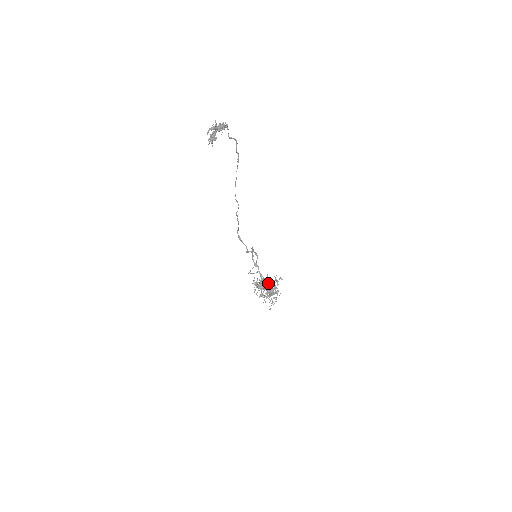
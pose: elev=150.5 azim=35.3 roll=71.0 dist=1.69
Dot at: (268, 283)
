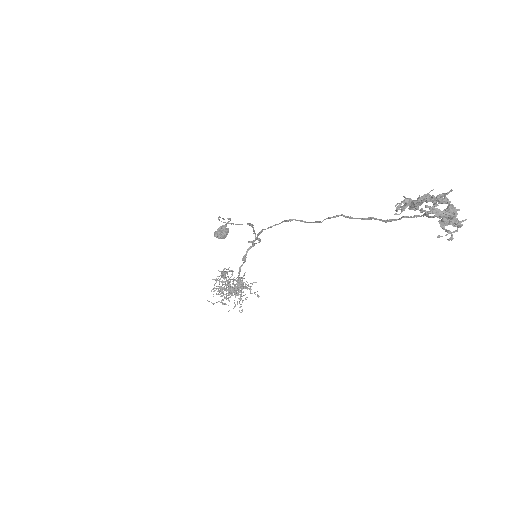
Dot at: (238, 284)
